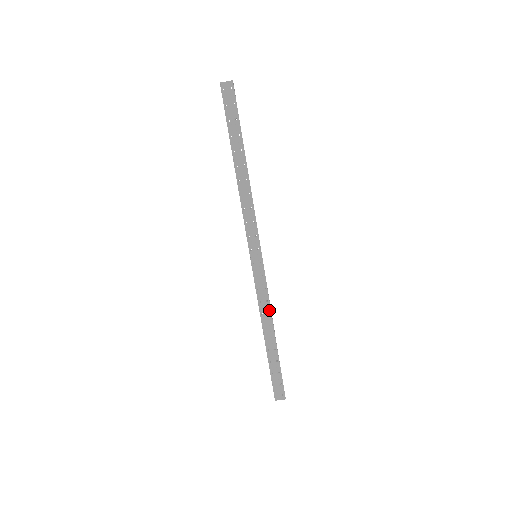
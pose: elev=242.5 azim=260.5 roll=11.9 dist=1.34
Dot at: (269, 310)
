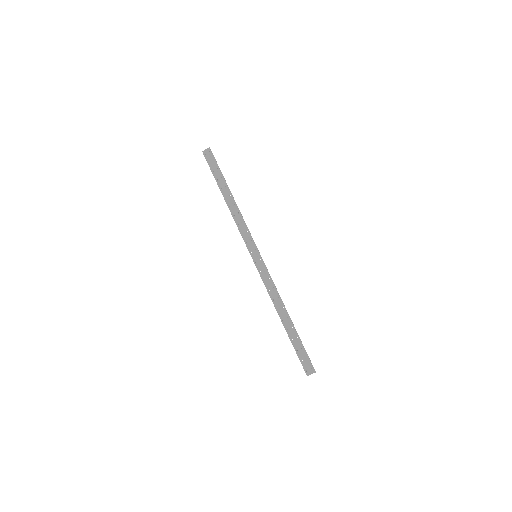
Dot at: (278, 295)
